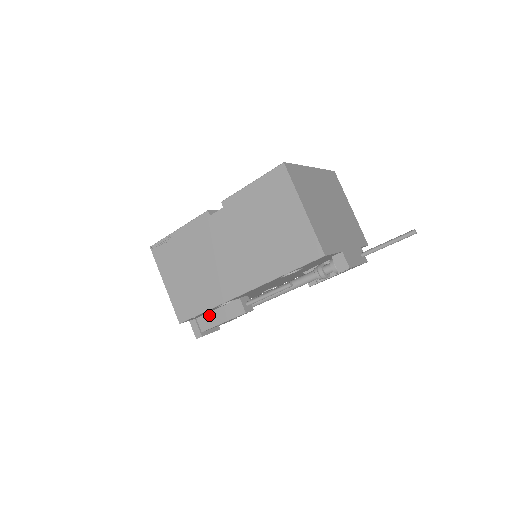
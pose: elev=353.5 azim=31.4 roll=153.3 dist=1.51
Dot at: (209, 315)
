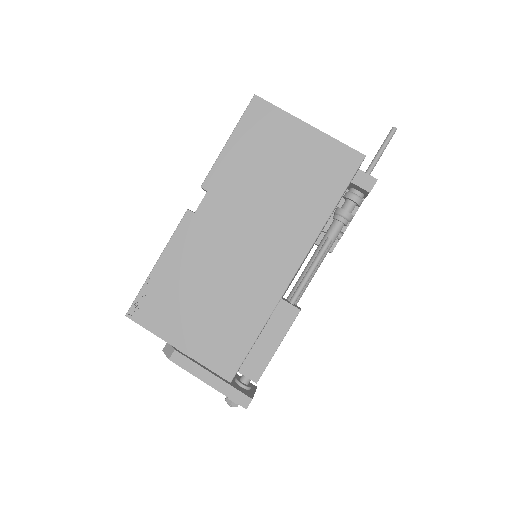
Dot at: (253, 353)
